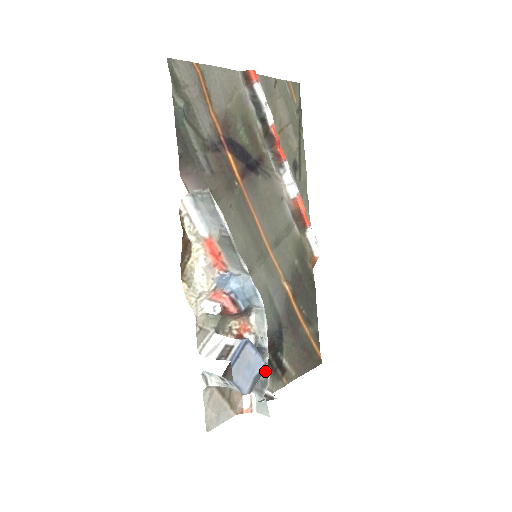
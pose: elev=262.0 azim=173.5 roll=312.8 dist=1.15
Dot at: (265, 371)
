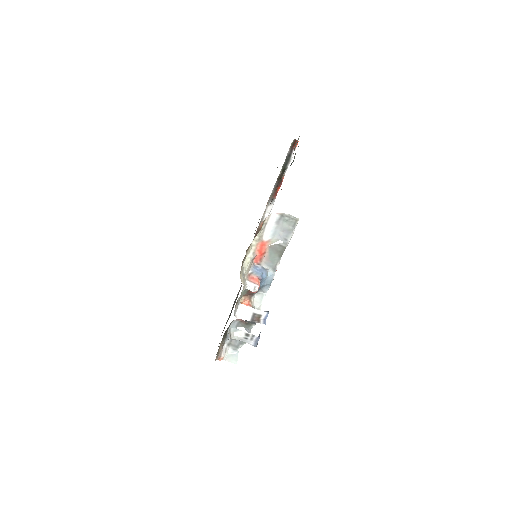
Dot at: occluded
